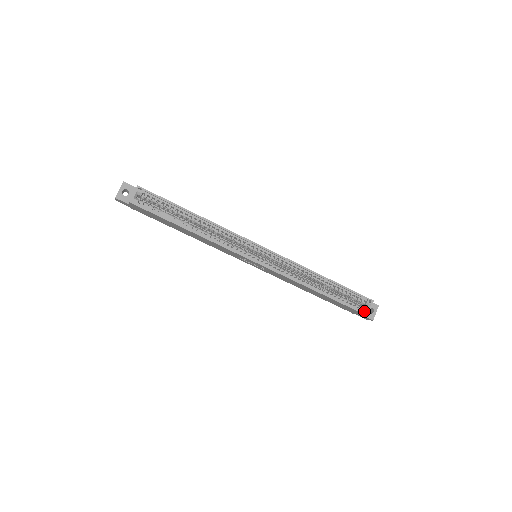
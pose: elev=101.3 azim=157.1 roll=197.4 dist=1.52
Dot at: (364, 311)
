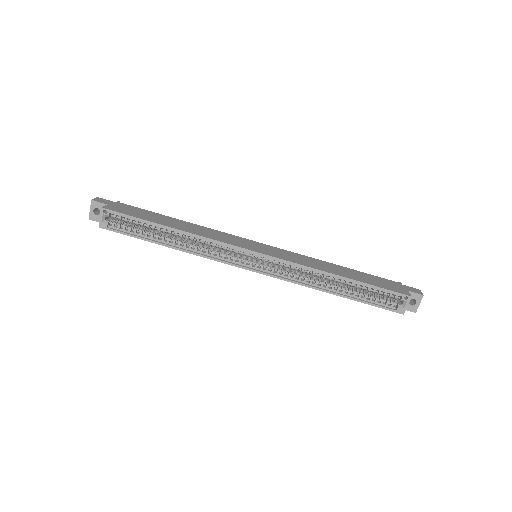
Dot at: (397, 309)
